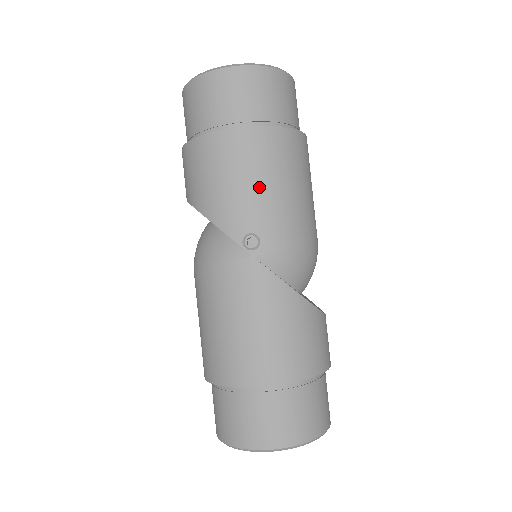
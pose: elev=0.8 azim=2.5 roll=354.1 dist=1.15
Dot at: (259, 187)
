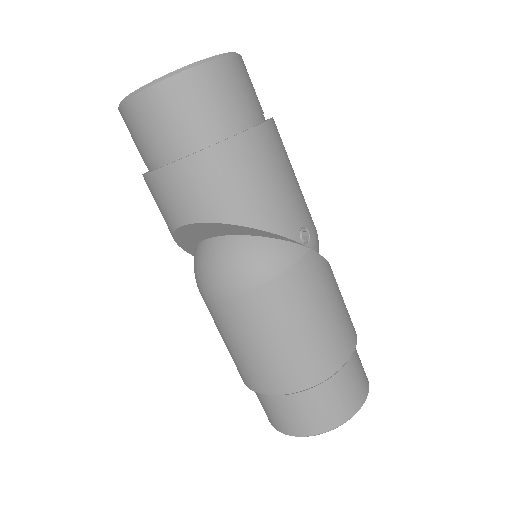
Dot at: (291, 181)
